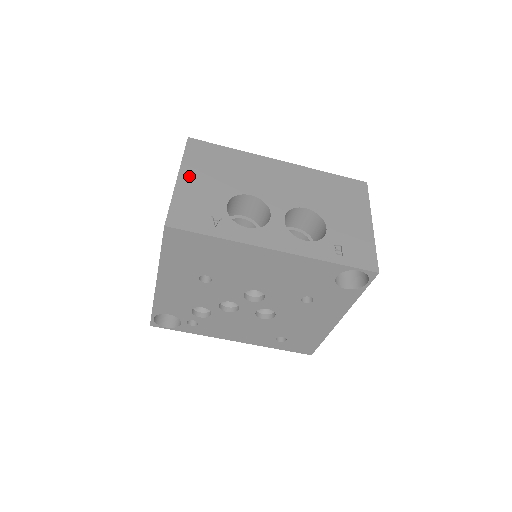
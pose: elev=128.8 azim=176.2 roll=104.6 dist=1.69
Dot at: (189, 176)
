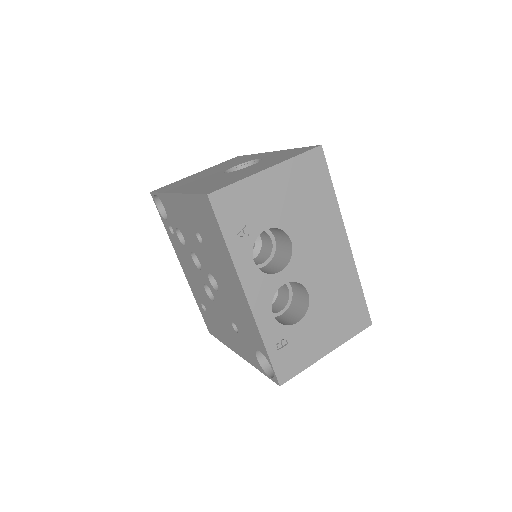
Dot at: (276, 177)
